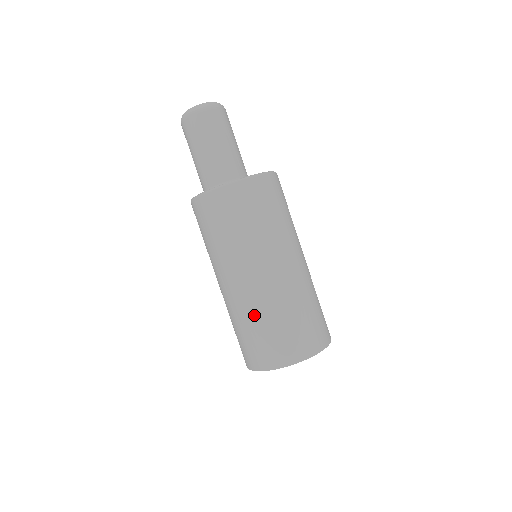
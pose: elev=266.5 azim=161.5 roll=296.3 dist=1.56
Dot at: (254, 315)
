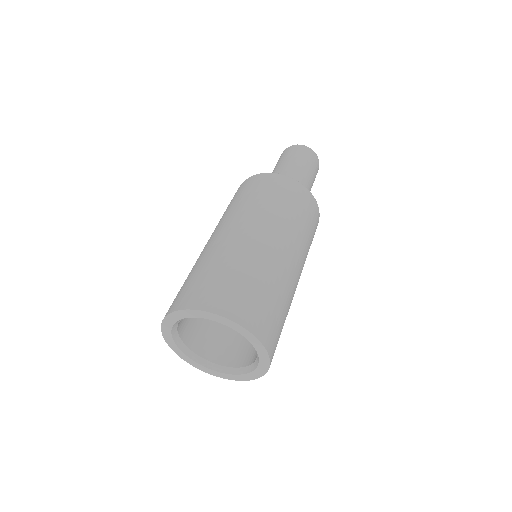
Dot at: (261, 269)
